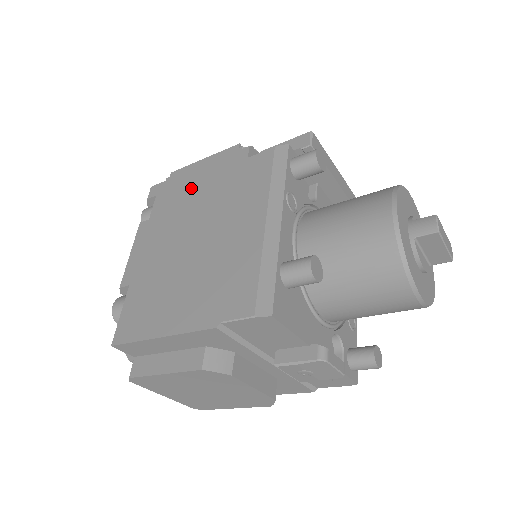
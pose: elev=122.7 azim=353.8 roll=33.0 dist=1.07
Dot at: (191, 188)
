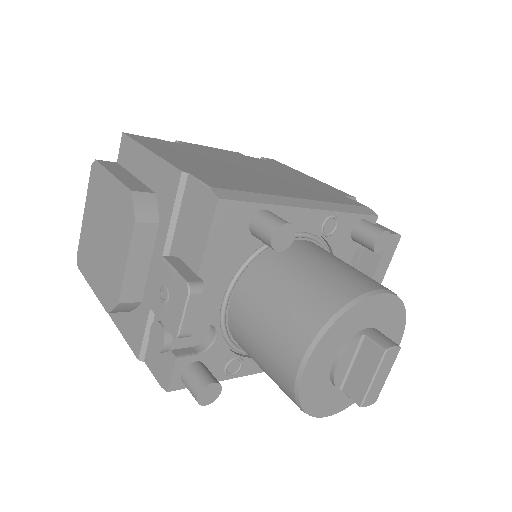
Dot at: (291, 173)
